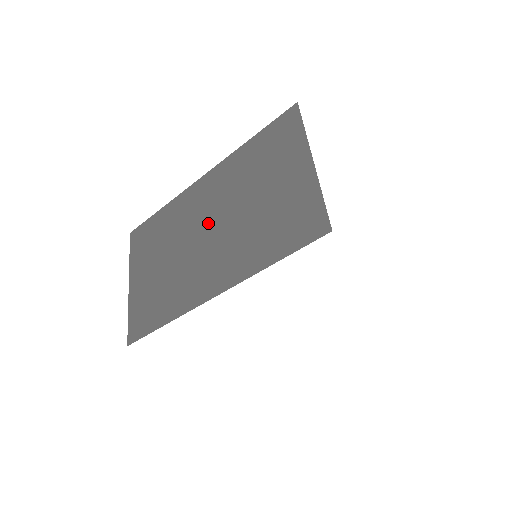
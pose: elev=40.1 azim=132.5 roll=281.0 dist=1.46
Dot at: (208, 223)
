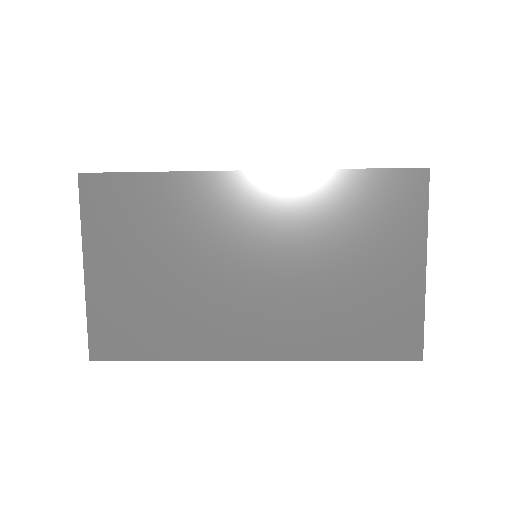
Dot at: (257, 256)
